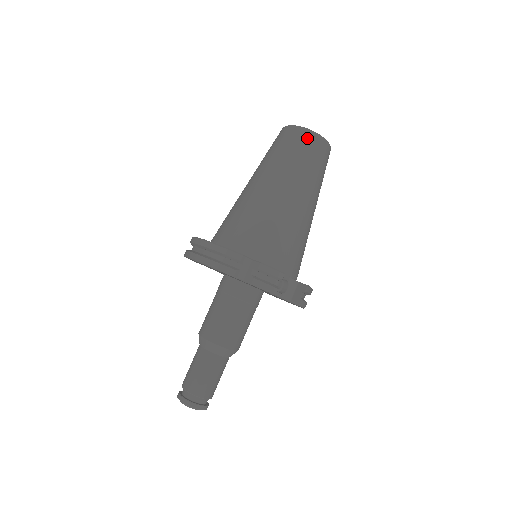
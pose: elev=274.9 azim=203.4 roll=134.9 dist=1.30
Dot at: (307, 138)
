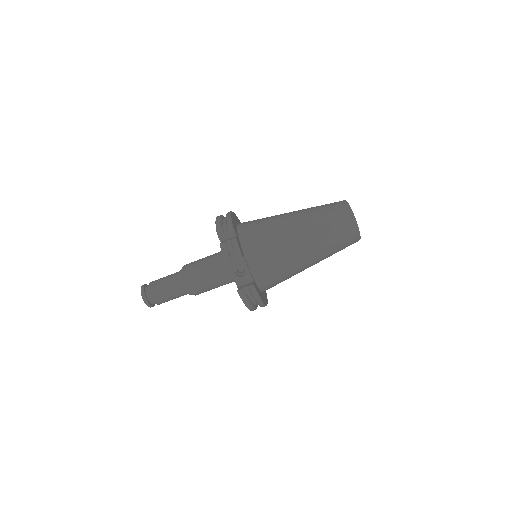
Dot at: (343, 211)
